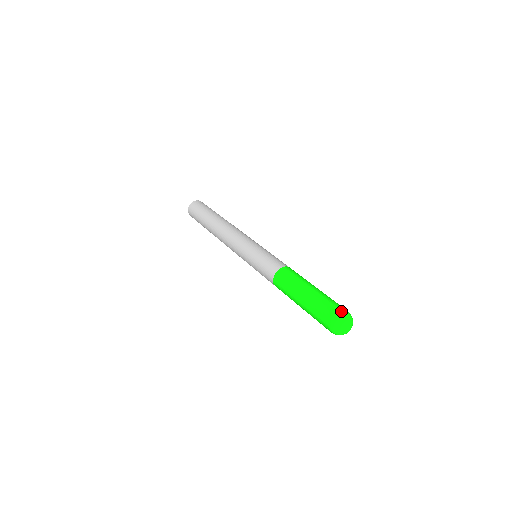
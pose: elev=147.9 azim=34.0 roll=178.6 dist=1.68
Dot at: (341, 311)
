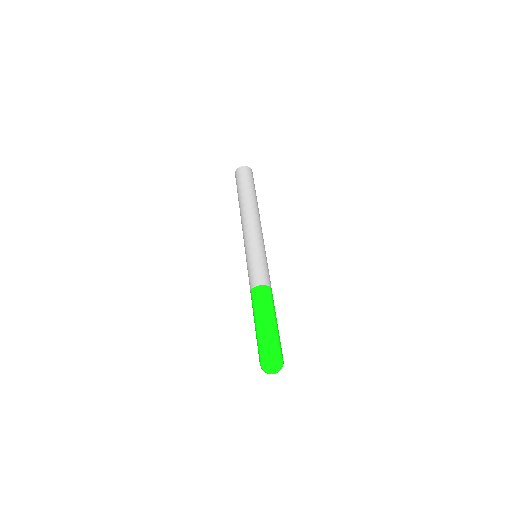
Dot at: (279, 357)
